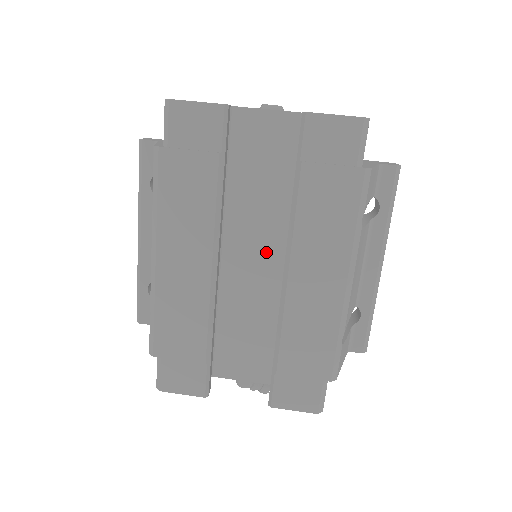
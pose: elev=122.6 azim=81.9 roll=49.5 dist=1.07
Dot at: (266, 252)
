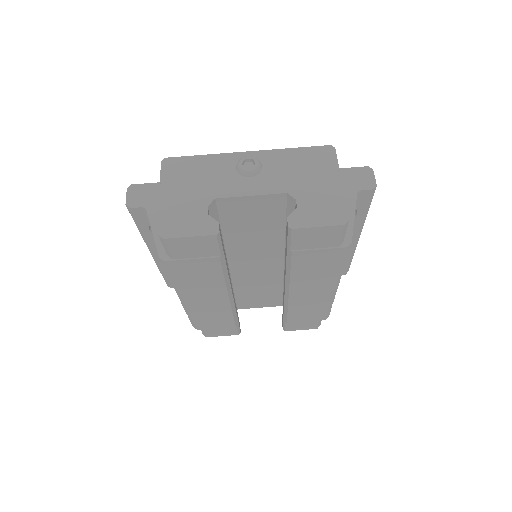
Dot at: (265, 261)
